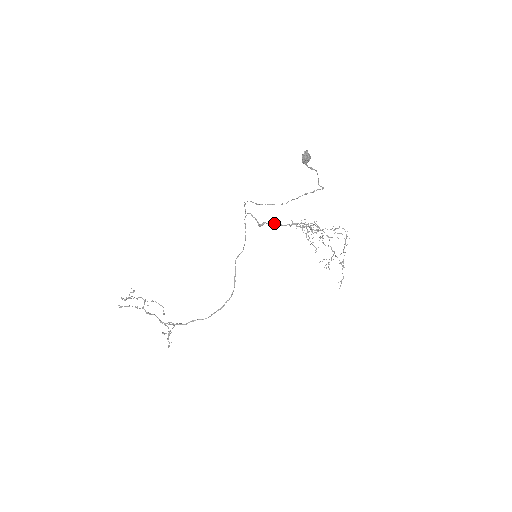
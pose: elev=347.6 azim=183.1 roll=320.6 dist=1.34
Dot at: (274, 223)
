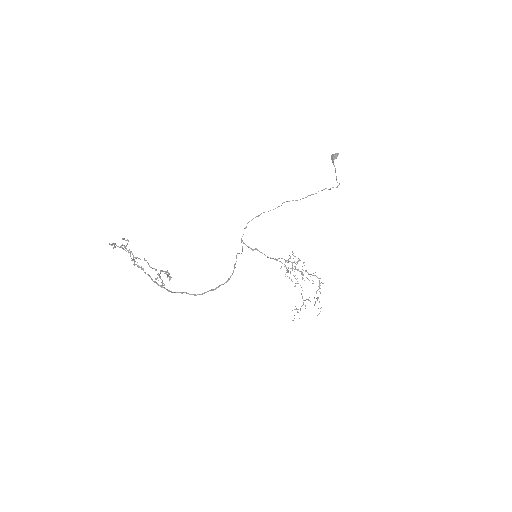
Dot at: occluded
